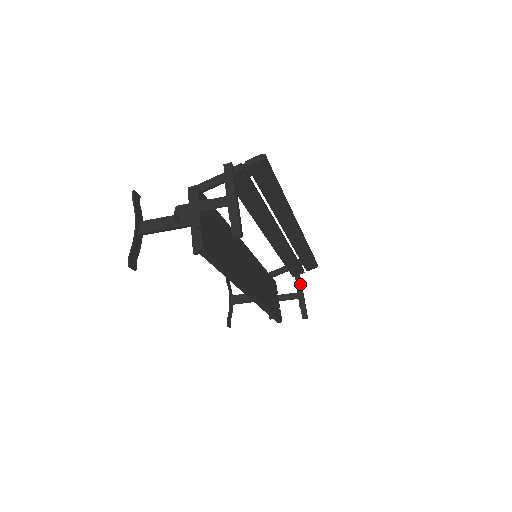
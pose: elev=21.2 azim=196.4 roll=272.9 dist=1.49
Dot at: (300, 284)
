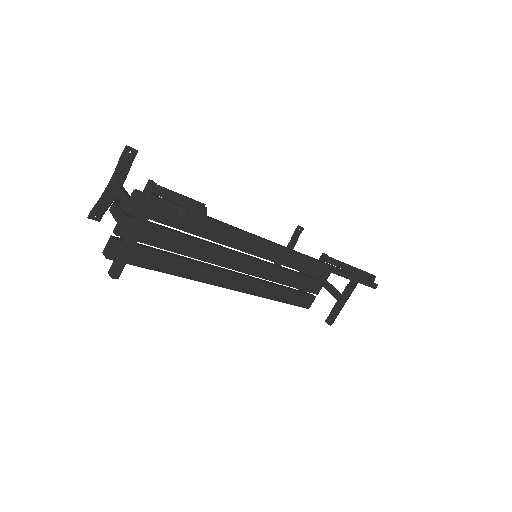
Dot at: (349, 290)
